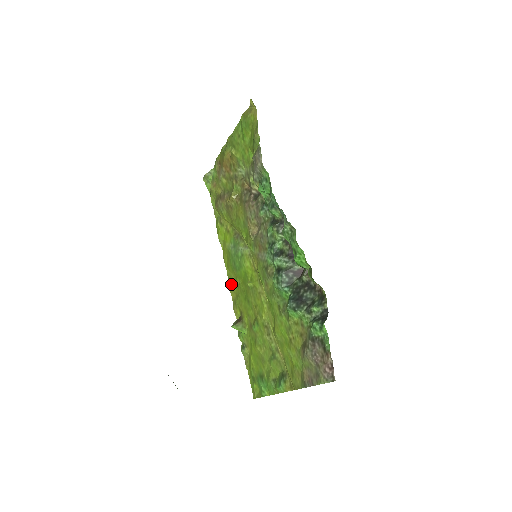
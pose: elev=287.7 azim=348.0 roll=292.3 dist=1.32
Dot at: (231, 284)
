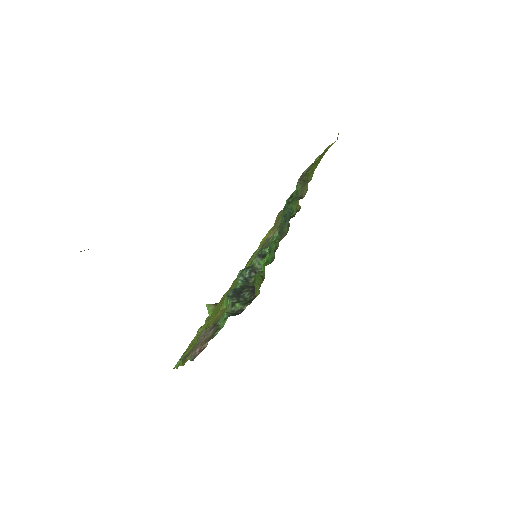
Dot at: occluded
